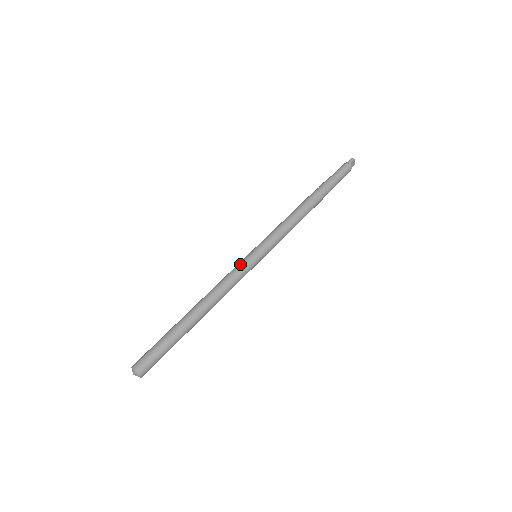
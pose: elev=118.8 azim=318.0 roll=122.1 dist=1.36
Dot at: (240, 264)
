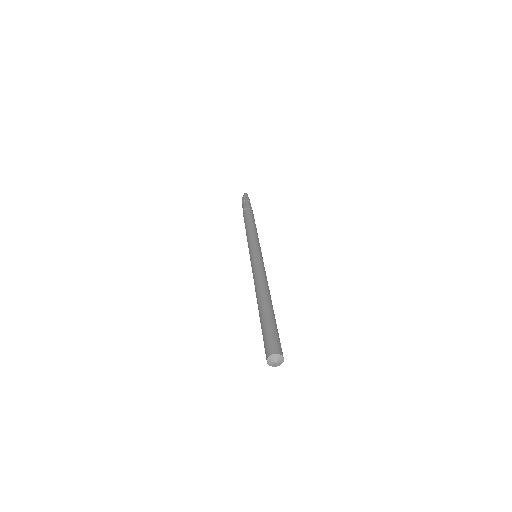
Dot at: (259, 260)
